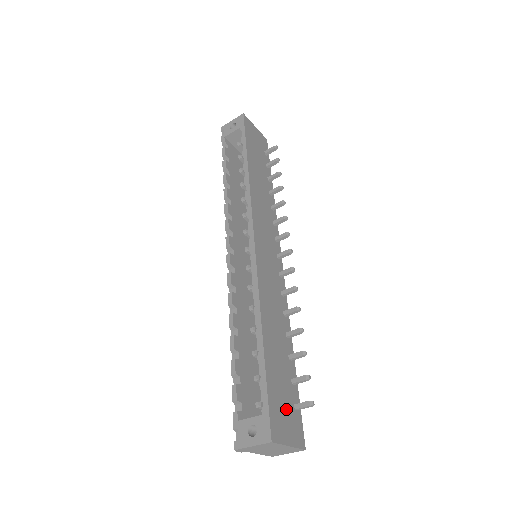
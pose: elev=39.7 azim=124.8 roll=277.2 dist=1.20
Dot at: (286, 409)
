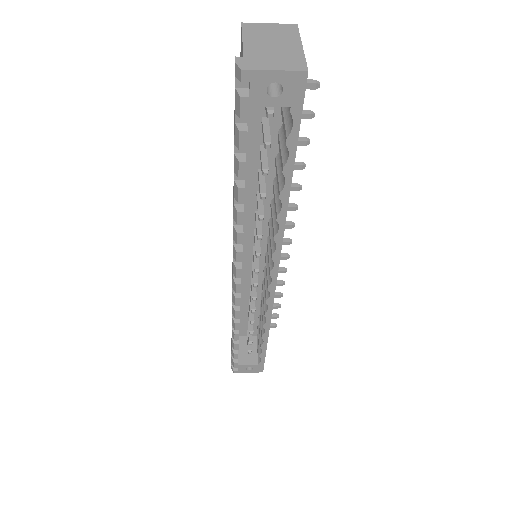
Dot at: occluded
